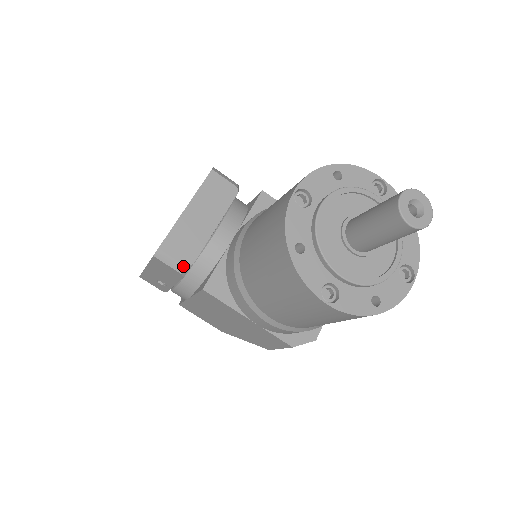
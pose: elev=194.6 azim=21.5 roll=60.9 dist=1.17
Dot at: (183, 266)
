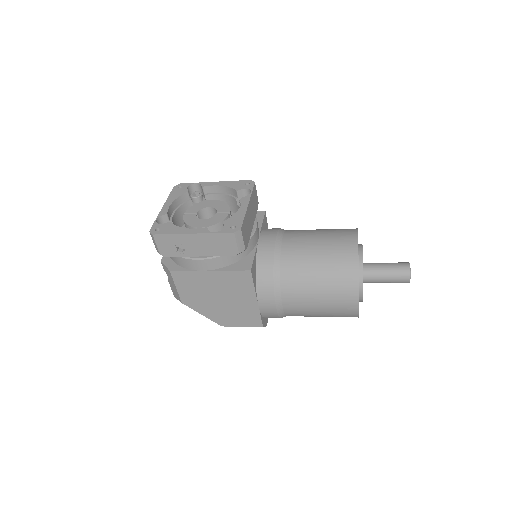
Dot at: (244, 248)
